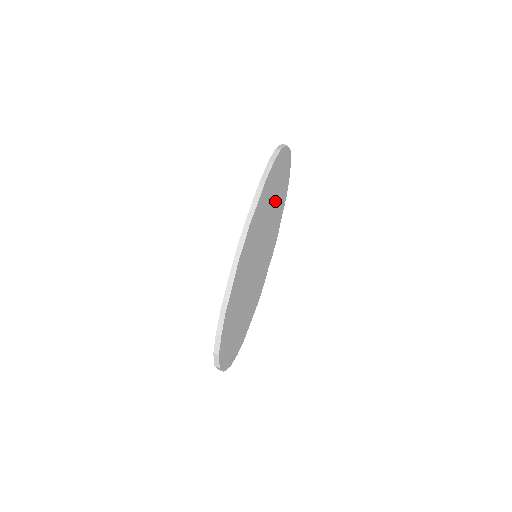
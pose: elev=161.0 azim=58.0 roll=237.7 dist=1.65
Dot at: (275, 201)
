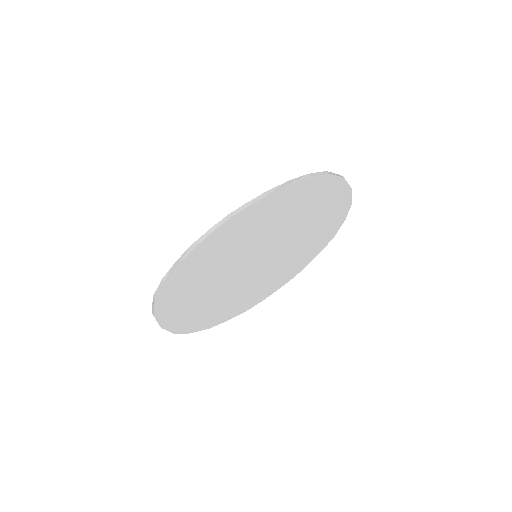
Dot at: (307, 223)
